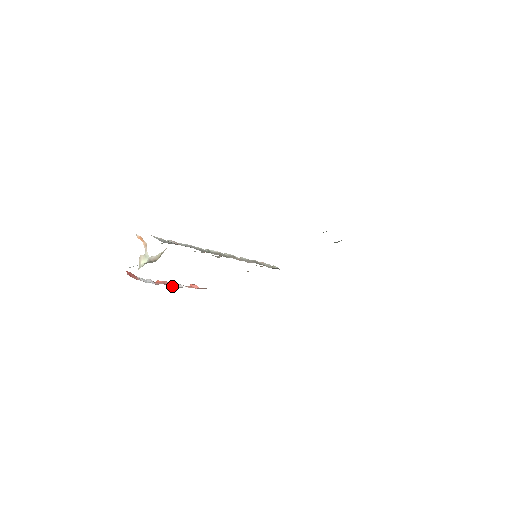
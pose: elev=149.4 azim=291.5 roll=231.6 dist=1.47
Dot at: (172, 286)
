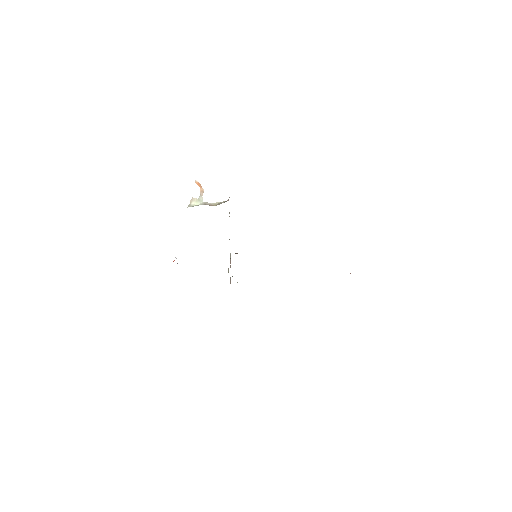
Dot at: occluded
